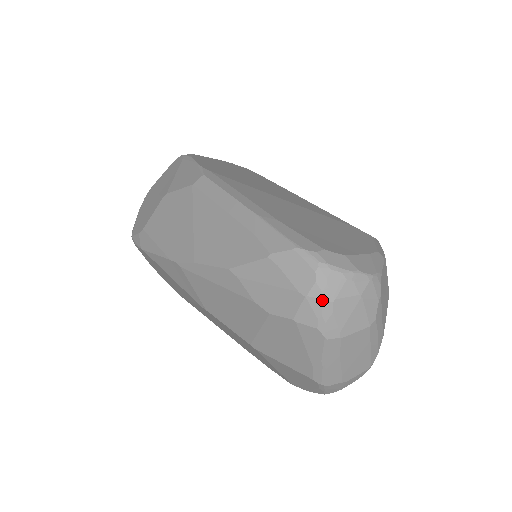
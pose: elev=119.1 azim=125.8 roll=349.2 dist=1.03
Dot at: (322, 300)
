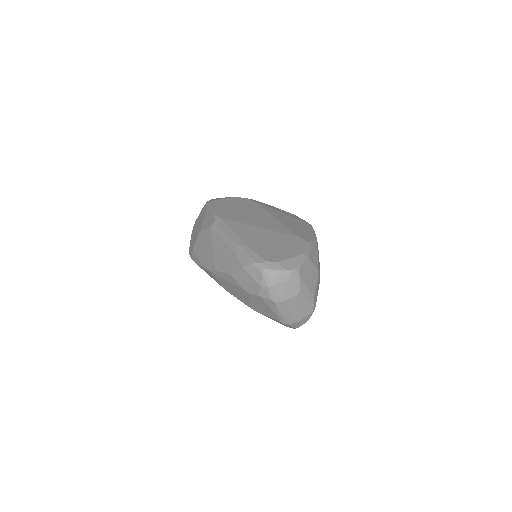
Dot at: (267, 286)
